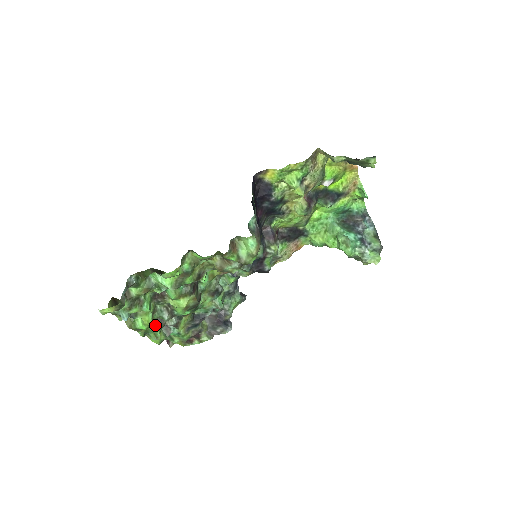
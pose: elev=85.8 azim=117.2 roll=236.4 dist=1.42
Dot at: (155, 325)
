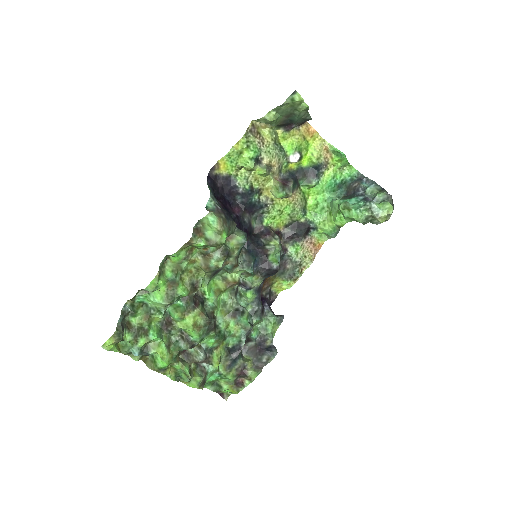
Dot at: (179, 361)
